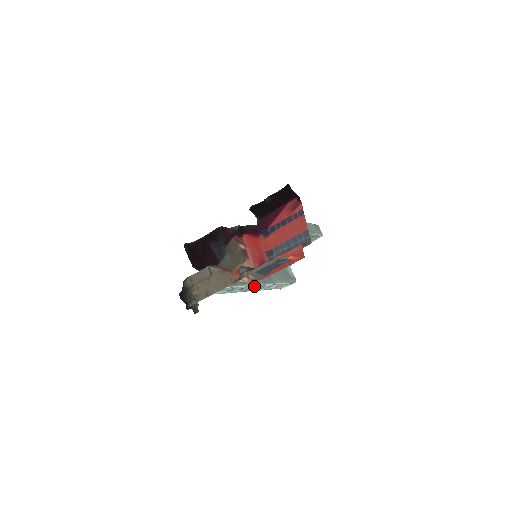
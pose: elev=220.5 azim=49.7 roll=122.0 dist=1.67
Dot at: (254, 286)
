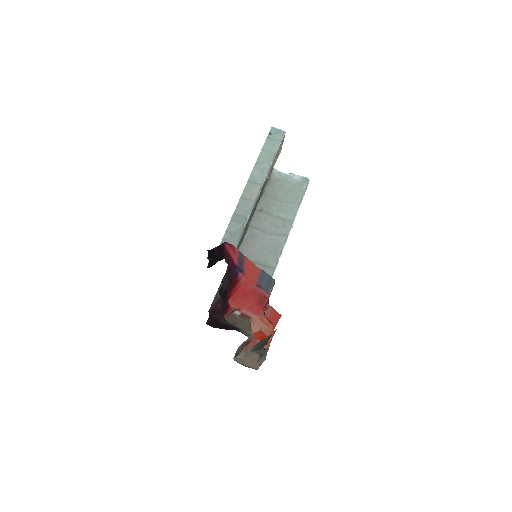
Dot at: occluded
